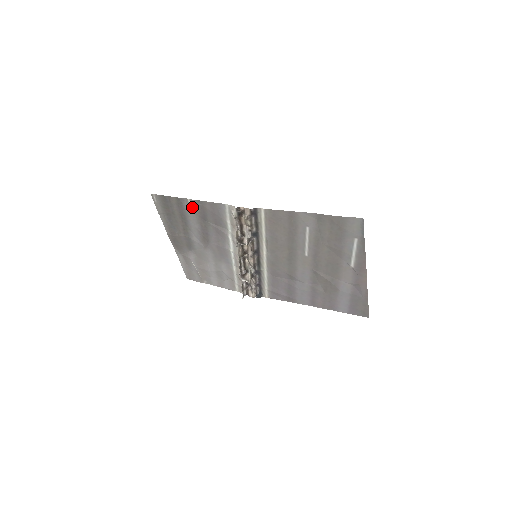
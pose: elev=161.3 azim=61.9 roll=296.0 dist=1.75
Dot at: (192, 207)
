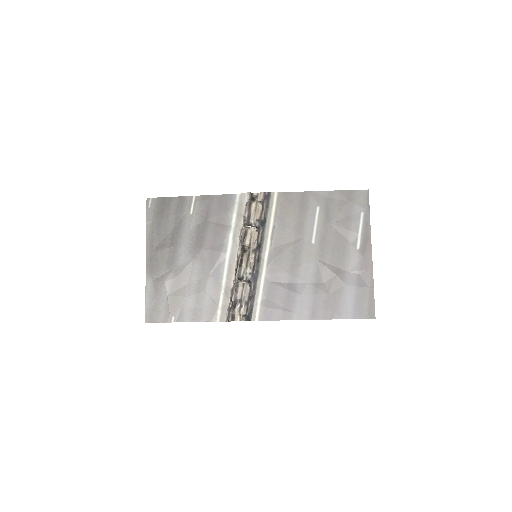
Dot at: (195, 205)
